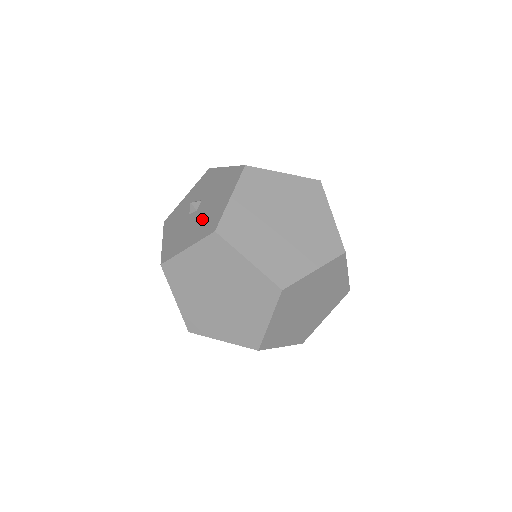
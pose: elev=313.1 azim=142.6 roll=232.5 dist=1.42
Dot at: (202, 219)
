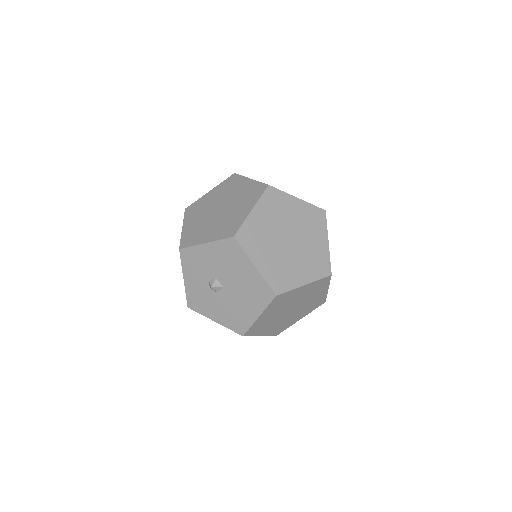
Dot at: (244, 292)
